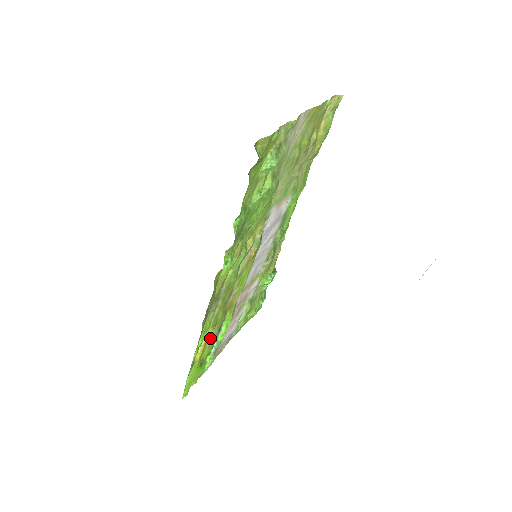
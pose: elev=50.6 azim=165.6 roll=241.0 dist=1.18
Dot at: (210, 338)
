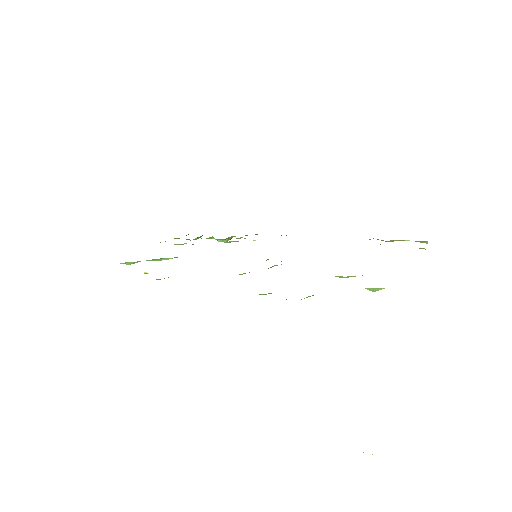
Dot at: occluded
